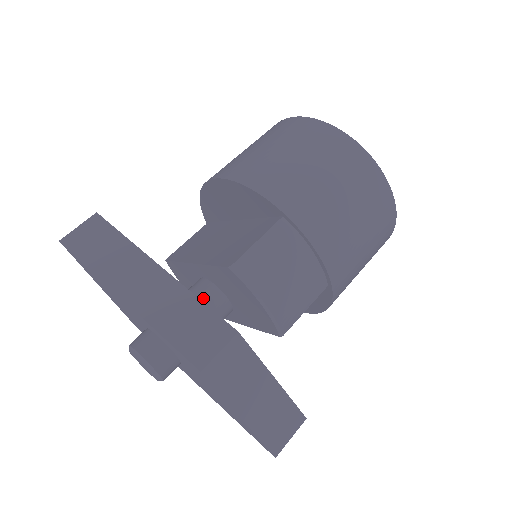
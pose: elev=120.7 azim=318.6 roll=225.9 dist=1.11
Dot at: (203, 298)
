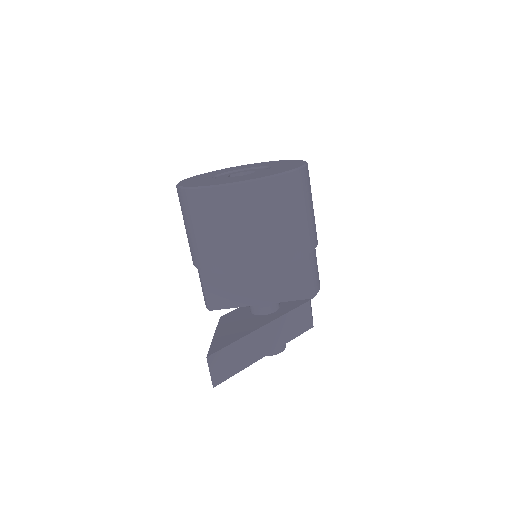
Dot at: (276, 307)
